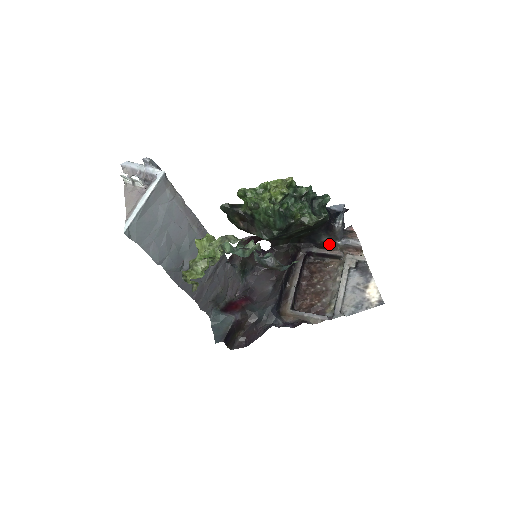
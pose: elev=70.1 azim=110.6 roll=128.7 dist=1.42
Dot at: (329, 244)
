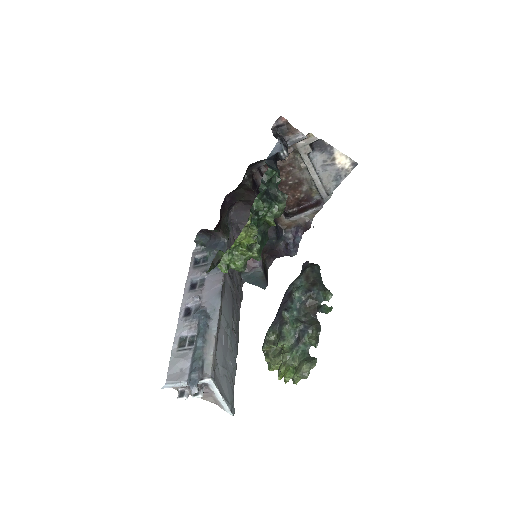
Dot at: occluded
